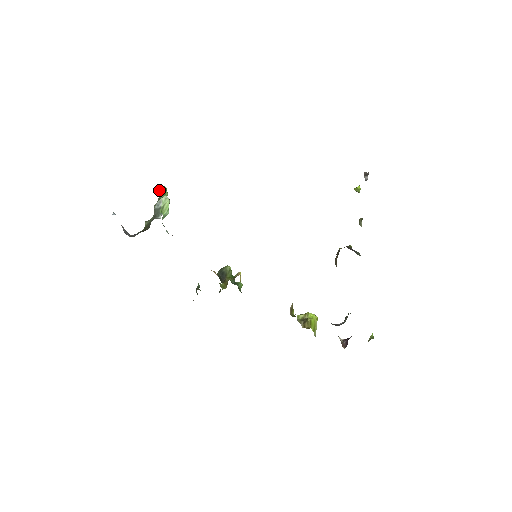
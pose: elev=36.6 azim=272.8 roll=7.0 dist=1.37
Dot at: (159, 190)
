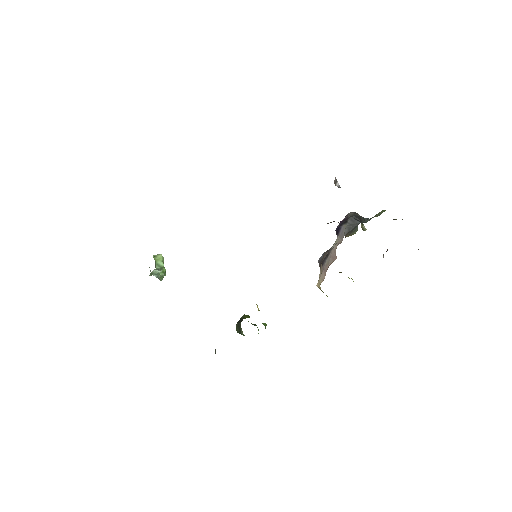
Dot at: occluded
